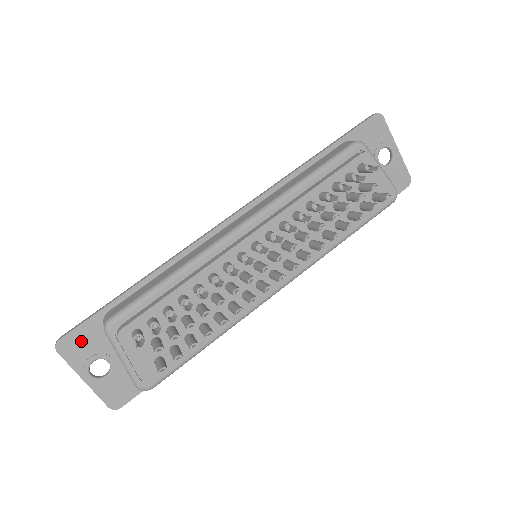
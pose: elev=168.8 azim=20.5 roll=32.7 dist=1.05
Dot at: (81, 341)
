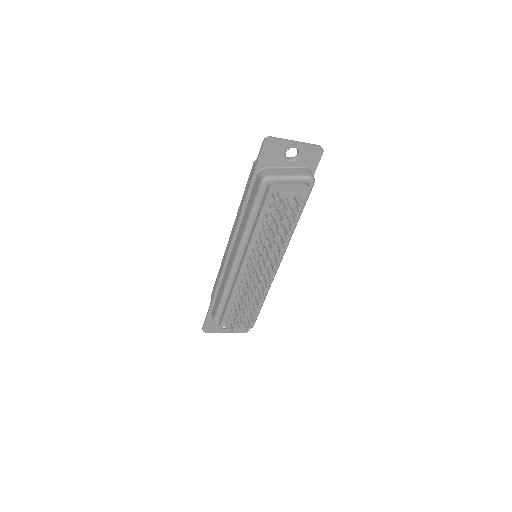
Dot at: (211, 325)
